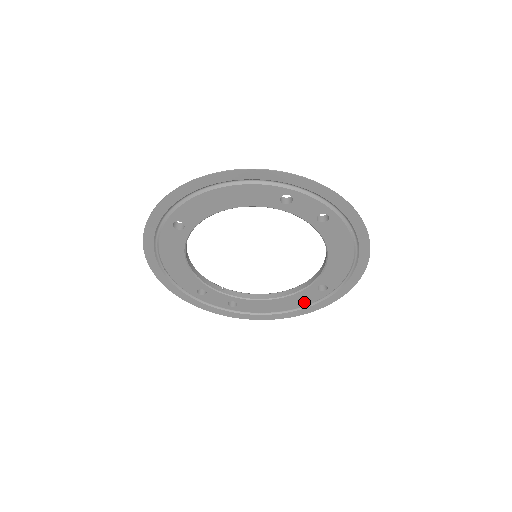
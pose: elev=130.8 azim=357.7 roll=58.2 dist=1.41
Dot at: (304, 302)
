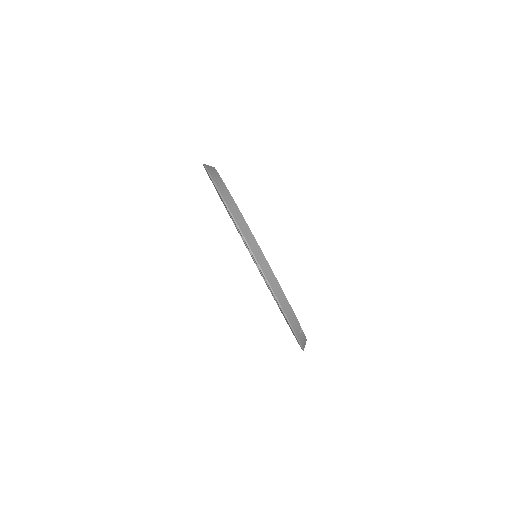
Dot at: occluded
